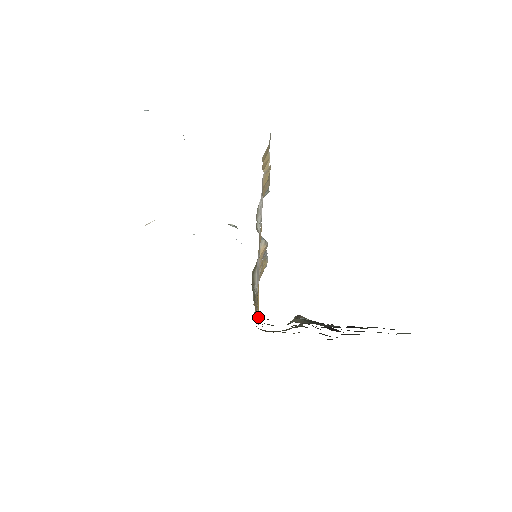
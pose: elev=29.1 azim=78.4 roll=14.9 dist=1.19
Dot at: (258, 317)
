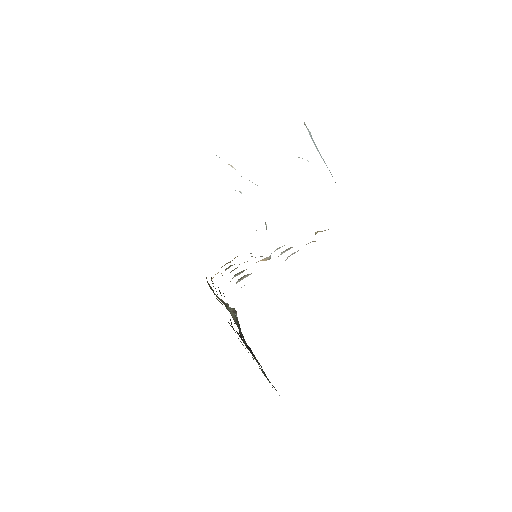
Dot at: occluded
